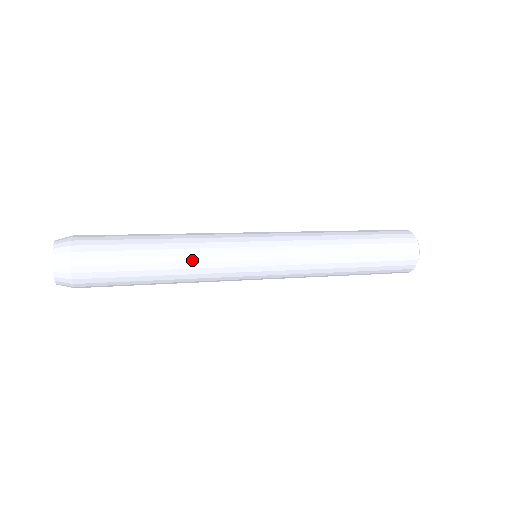
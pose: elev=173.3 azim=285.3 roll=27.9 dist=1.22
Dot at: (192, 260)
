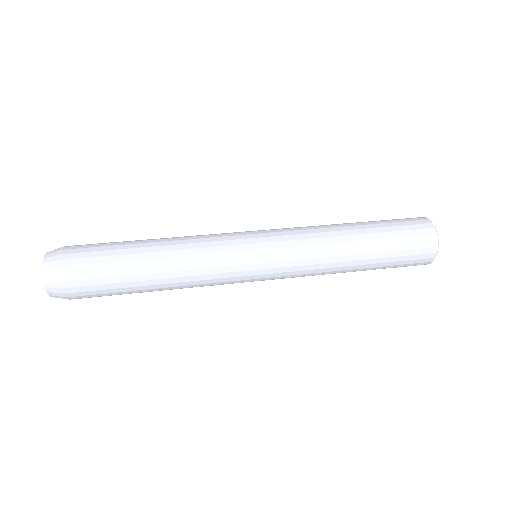
Dot at: (186, 280)
